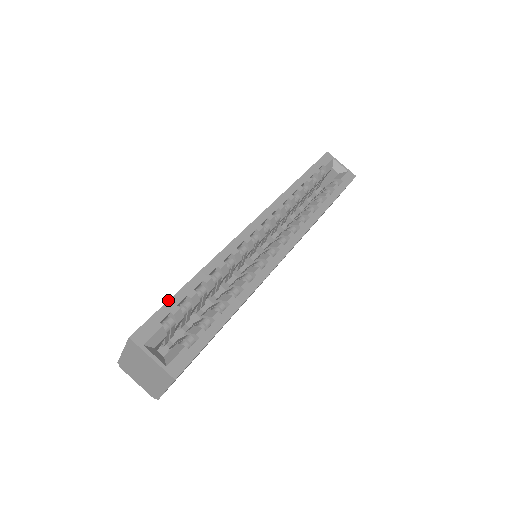
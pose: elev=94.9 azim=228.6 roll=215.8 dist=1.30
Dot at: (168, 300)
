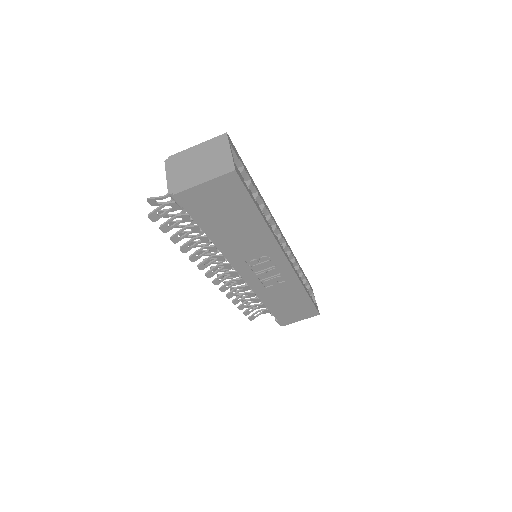
Dot at: occluded
